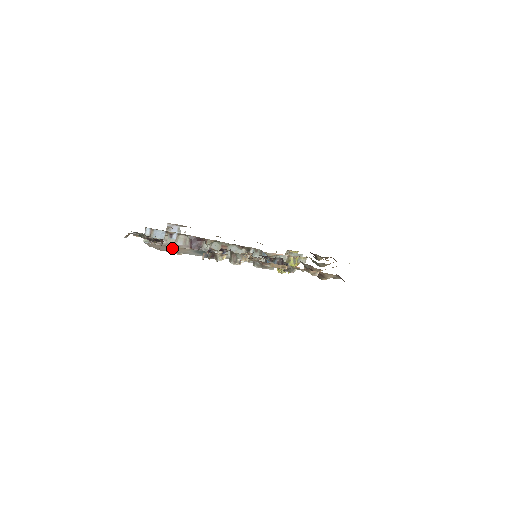
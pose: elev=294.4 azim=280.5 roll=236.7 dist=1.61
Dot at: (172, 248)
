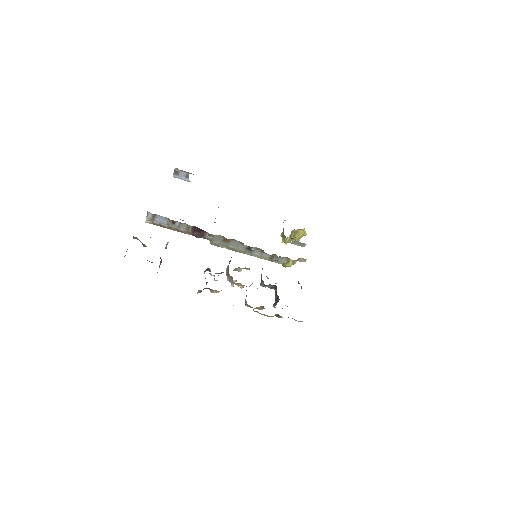
Dot at: occluded
